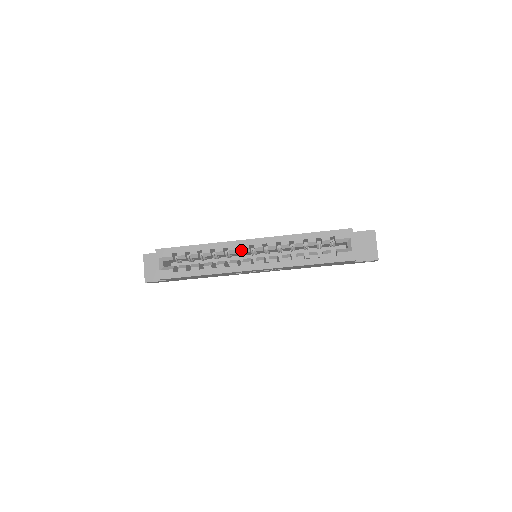
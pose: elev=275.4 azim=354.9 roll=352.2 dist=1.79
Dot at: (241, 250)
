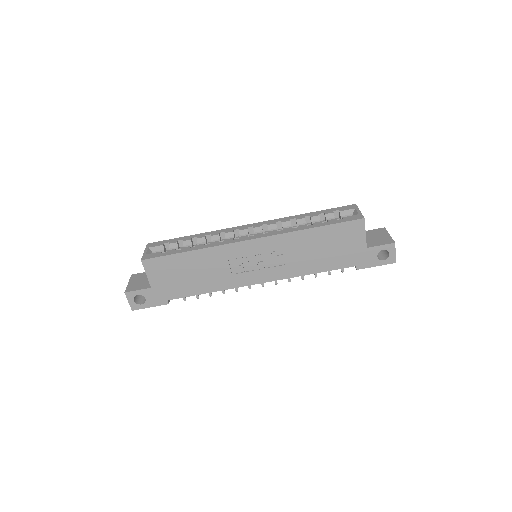
Dot at: occluded
